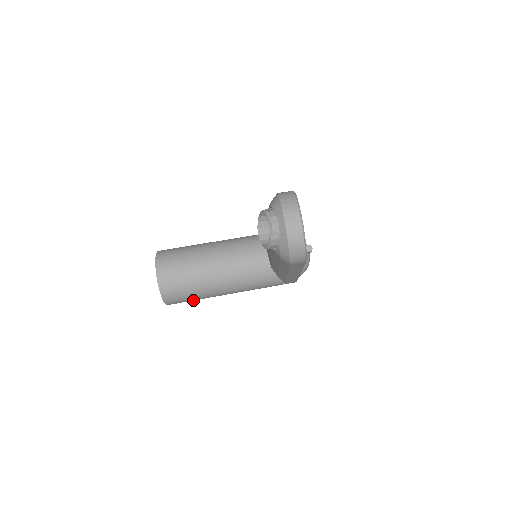
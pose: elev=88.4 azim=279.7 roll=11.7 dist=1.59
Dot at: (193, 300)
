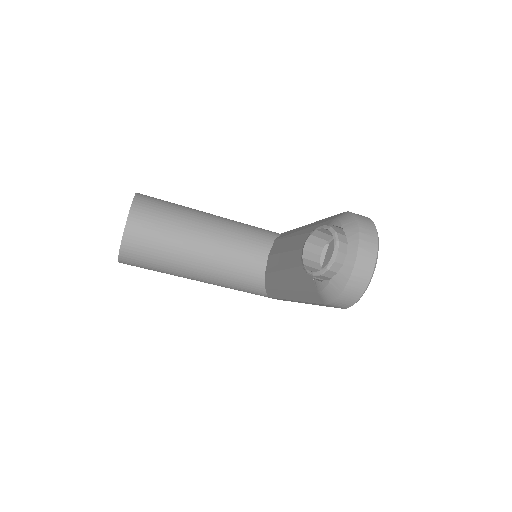
Dot at: occluded
